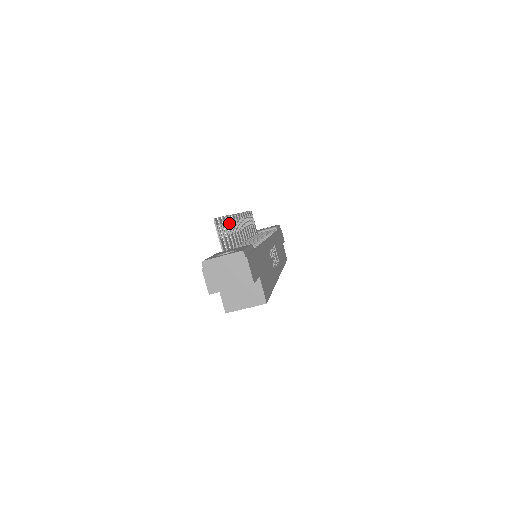
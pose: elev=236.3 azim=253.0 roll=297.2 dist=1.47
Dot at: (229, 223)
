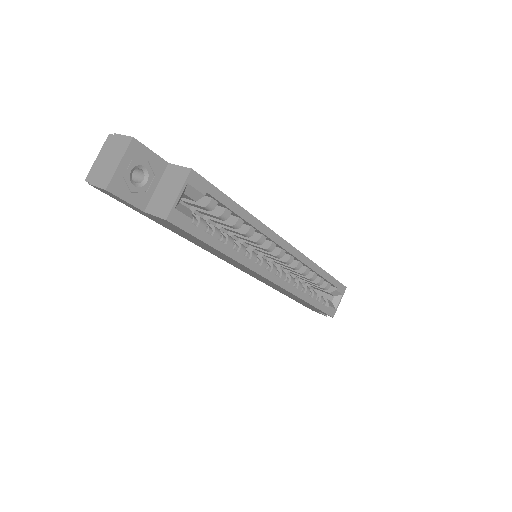
Dot at: occluded
